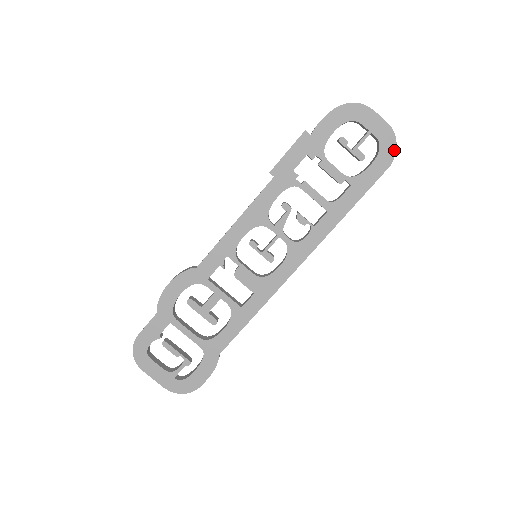
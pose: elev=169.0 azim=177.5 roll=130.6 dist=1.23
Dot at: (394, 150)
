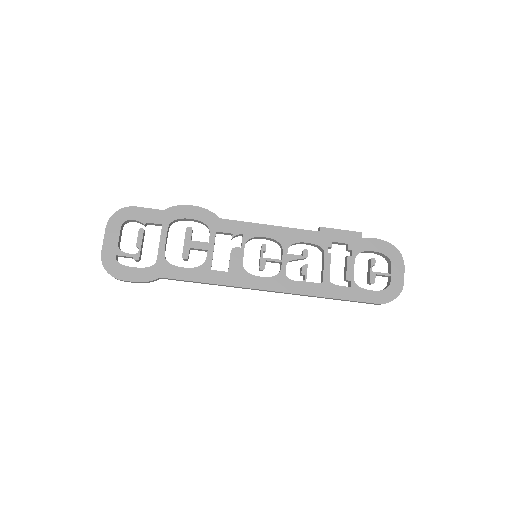
Dot at: (392, 299)
